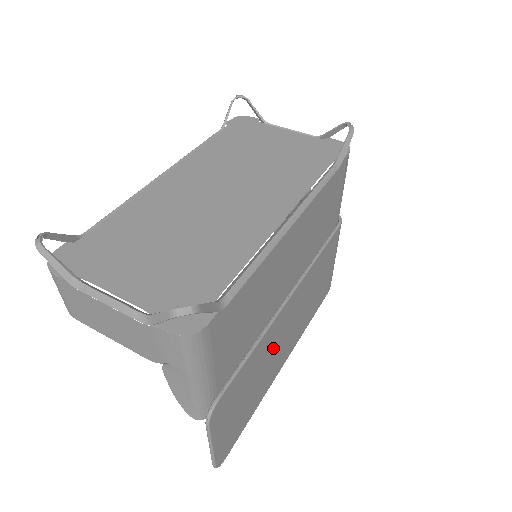
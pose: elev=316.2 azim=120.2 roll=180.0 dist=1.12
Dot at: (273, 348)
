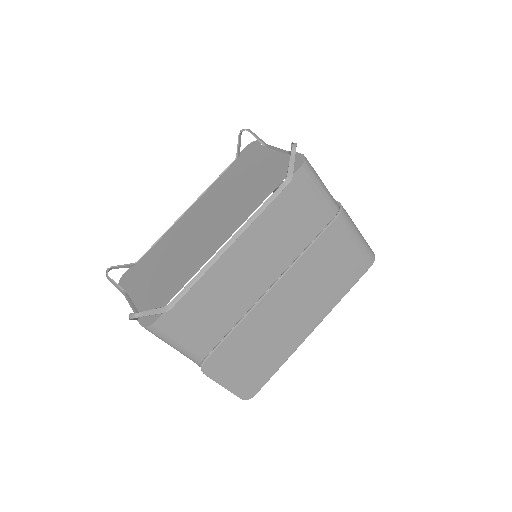
Dot at: (274, 323)
